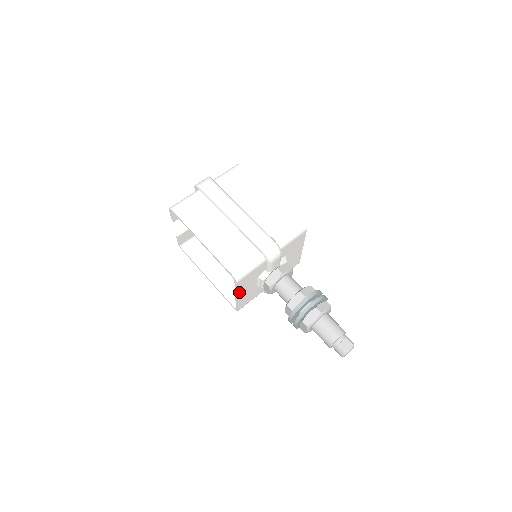
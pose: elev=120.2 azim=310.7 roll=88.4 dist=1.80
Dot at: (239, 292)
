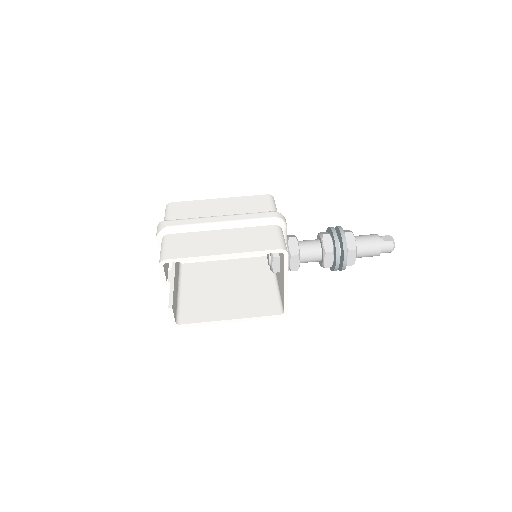
Dot at: (287, 275)
